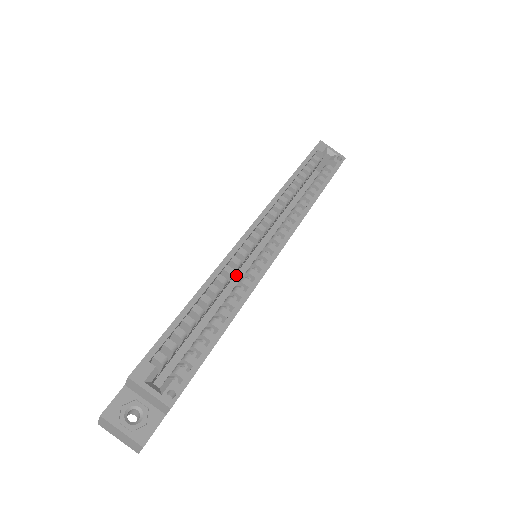
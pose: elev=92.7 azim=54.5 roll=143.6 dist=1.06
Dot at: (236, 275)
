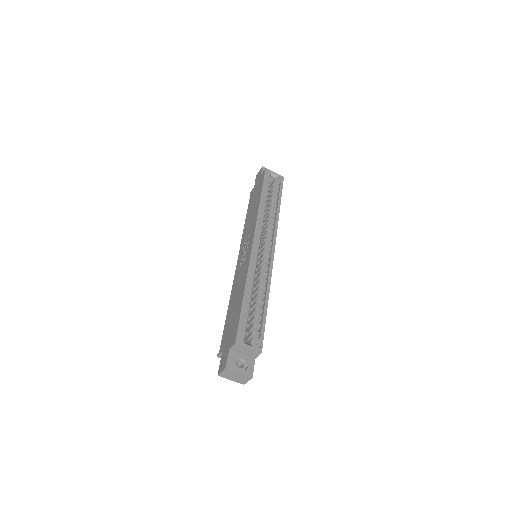
Dot at: occluded
